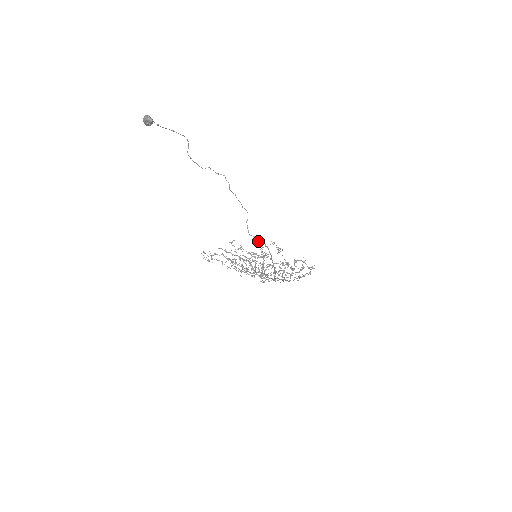
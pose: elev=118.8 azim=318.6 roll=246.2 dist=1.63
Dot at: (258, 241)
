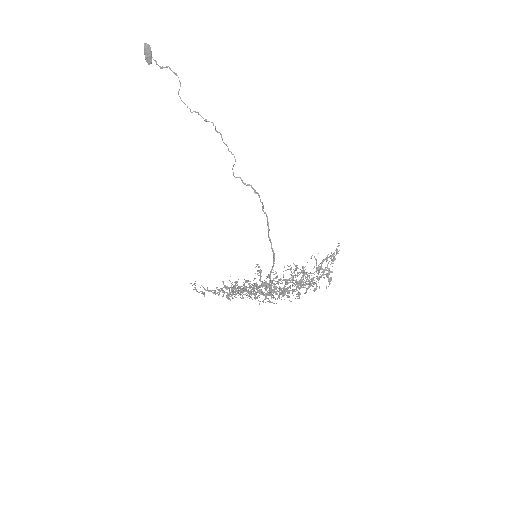
Dot at: (245, 184)
